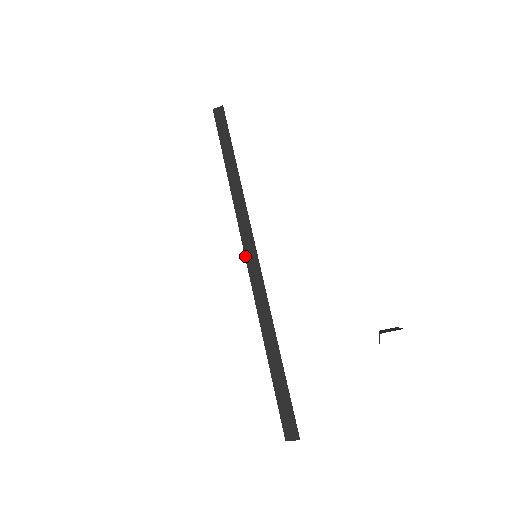
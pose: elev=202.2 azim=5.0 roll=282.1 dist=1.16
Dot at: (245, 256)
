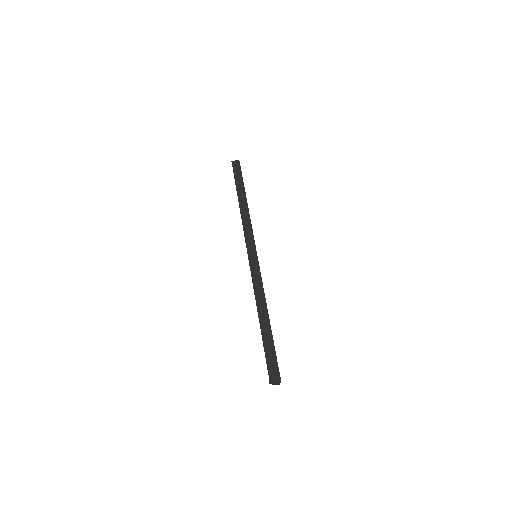
Dot at: (248, 255)
